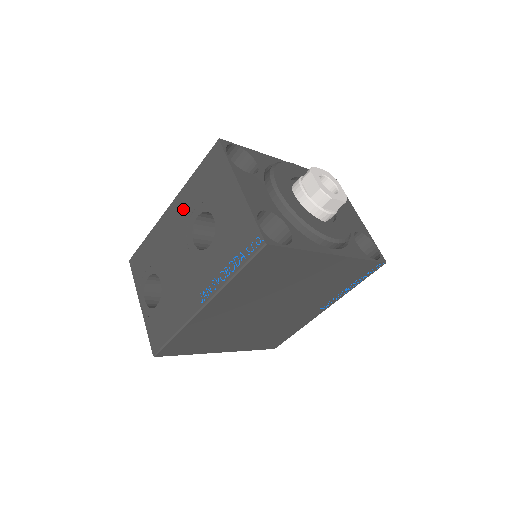
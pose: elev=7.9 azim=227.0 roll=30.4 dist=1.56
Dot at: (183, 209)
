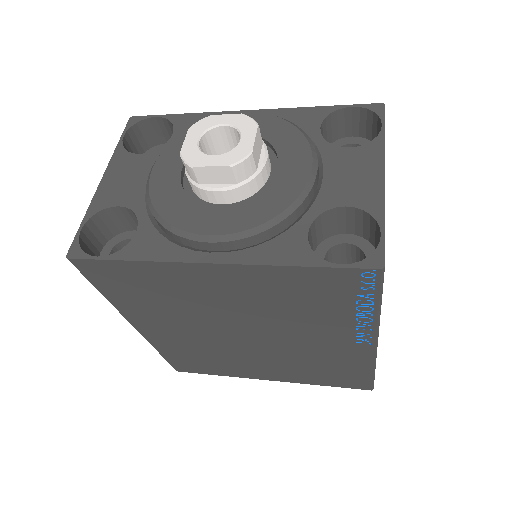
Dot at: occluded
